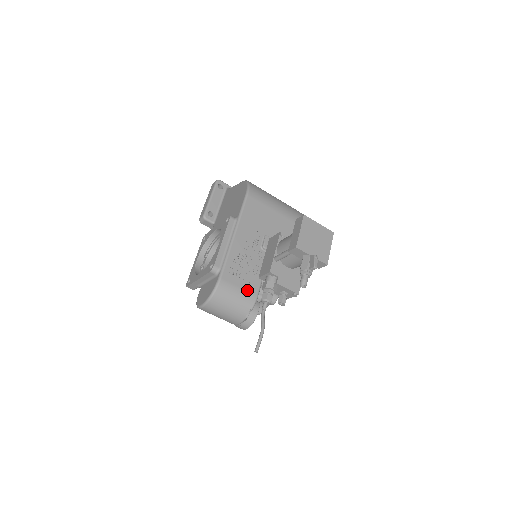
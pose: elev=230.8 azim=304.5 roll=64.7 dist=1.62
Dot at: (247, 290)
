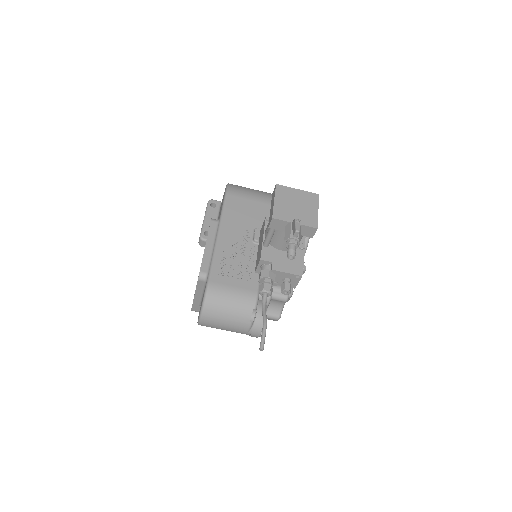
Dot at: (243, 288)
